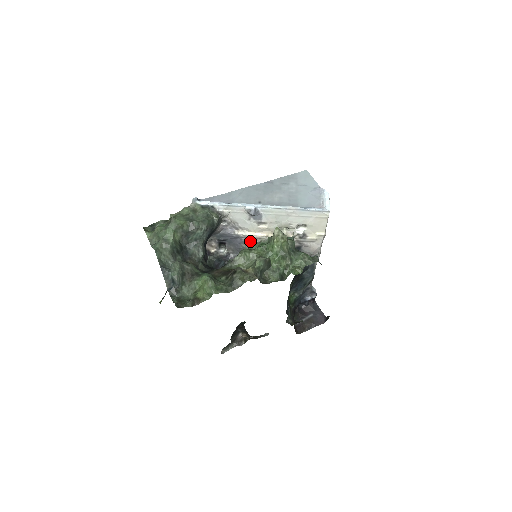
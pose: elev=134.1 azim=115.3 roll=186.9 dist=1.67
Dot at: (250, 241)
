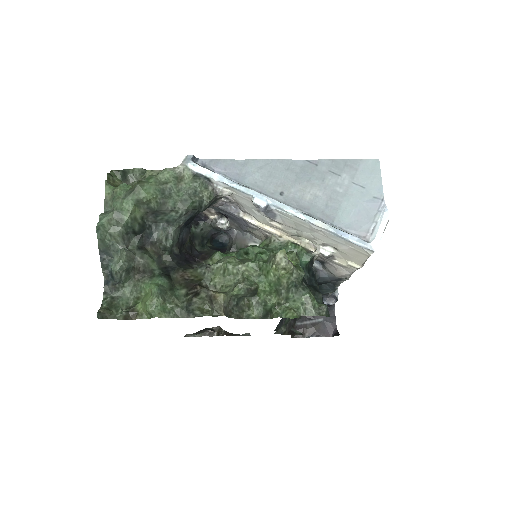
Dot at: (259, 229)
